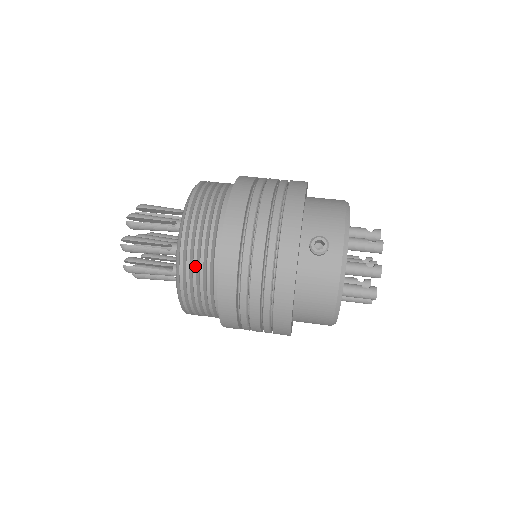
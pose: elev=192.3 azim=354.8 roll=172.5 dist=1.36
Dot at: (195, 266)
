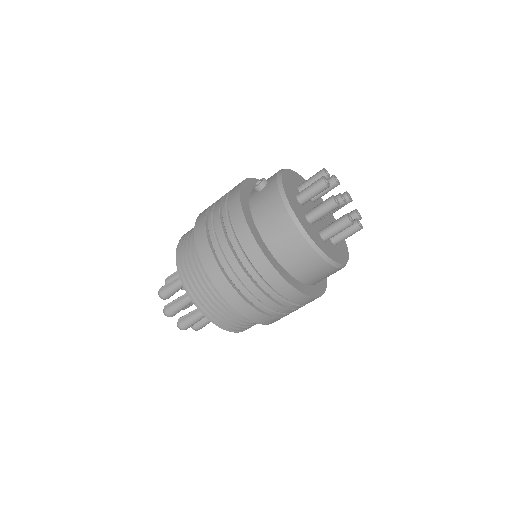
Dot at: (186, 253)
